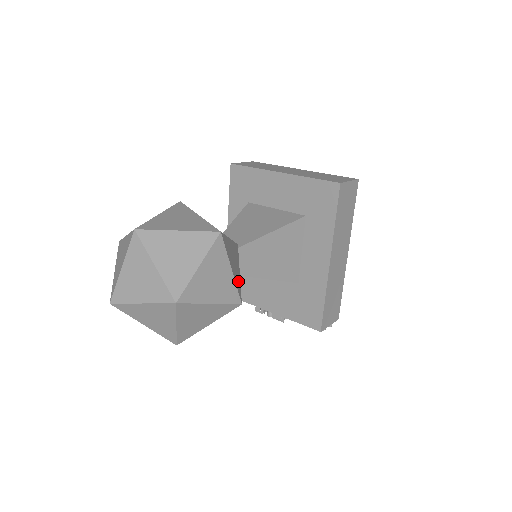
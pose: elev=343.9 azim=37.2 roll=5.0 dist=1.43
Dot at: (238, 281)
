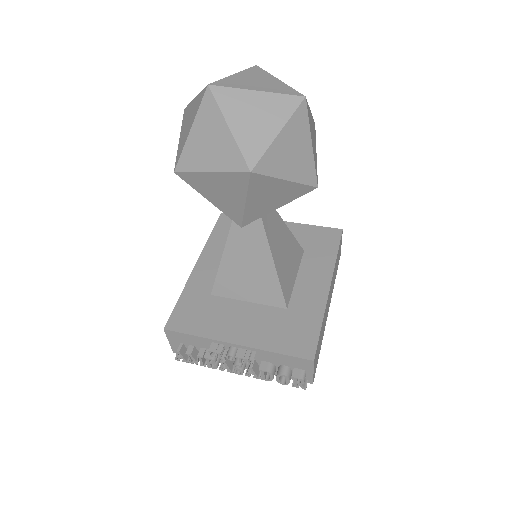
Dot at: occluded
